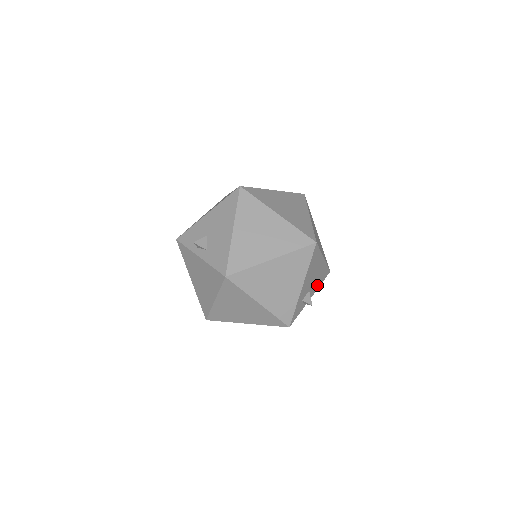
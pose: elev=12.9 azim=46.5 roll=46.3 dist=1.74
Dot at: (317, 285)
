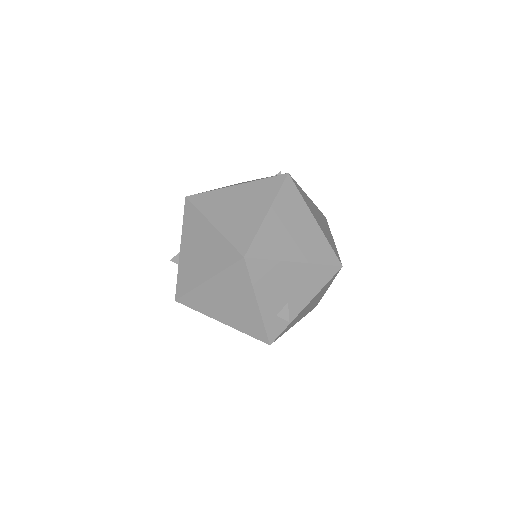
Dot at: (312, 290)
